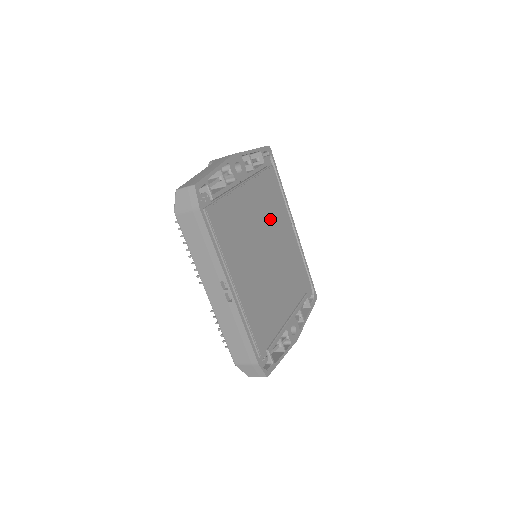
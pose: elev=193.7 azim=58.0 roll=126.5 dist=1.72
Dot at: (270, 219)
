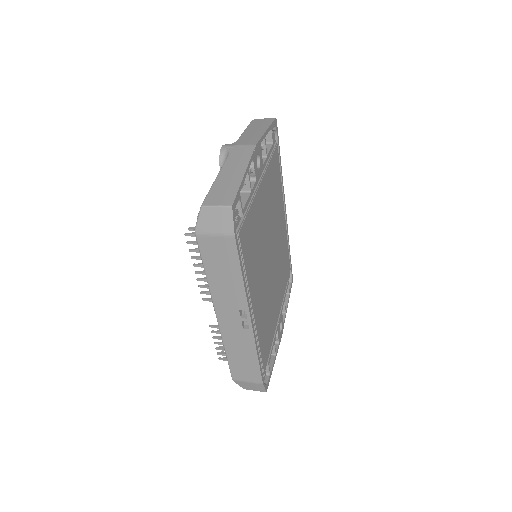
Dot at: (273, 212)
